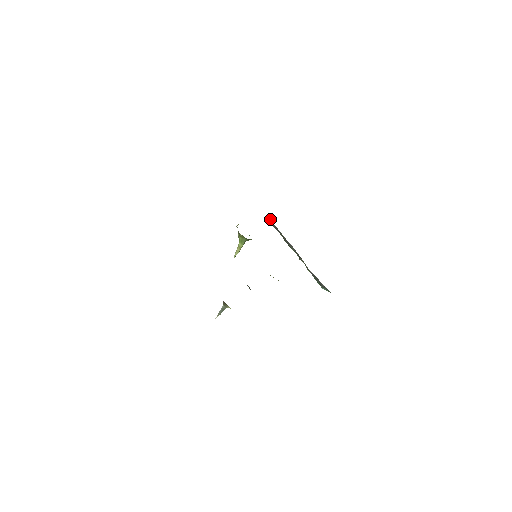
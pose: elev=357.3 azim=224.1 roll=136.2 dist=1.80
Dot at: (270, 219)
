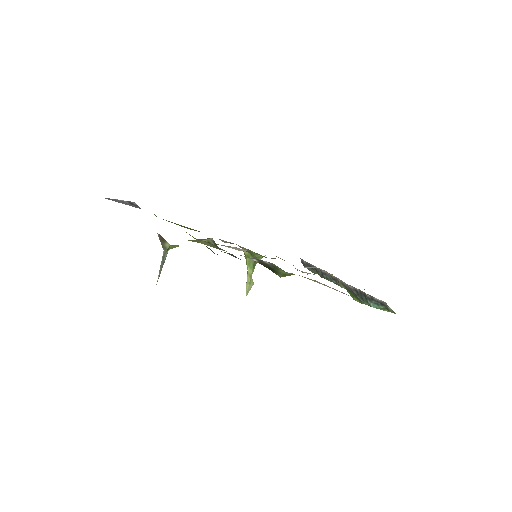
Dot at: (301, 260)
